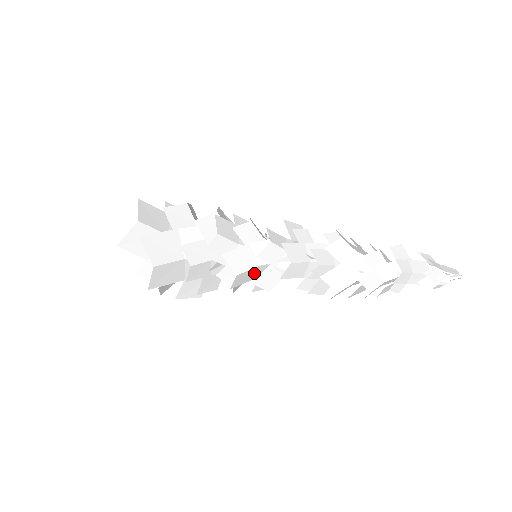
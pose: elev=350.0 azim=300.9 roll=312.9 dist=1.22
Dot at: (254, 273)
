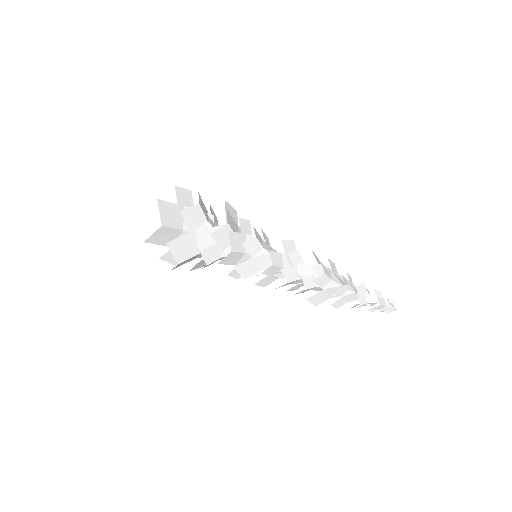
Dot at: occluded
